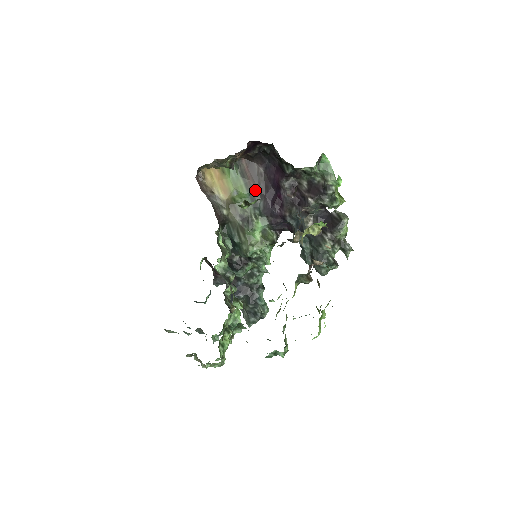
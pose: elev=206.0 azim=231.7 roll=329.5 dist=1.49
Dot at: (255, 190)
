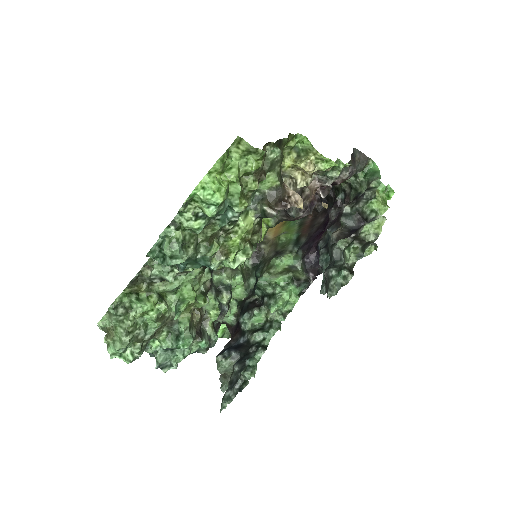
Dot at: (305, 233)
